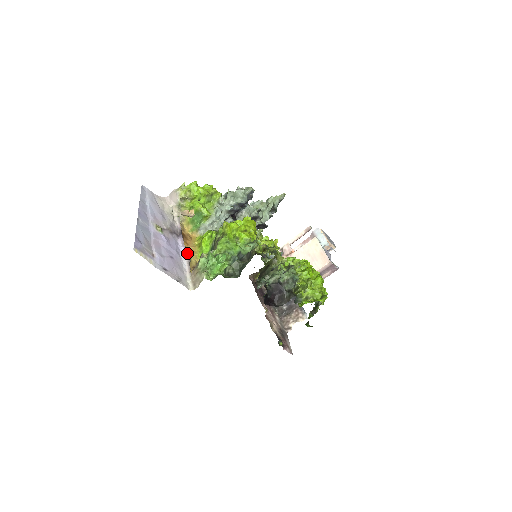
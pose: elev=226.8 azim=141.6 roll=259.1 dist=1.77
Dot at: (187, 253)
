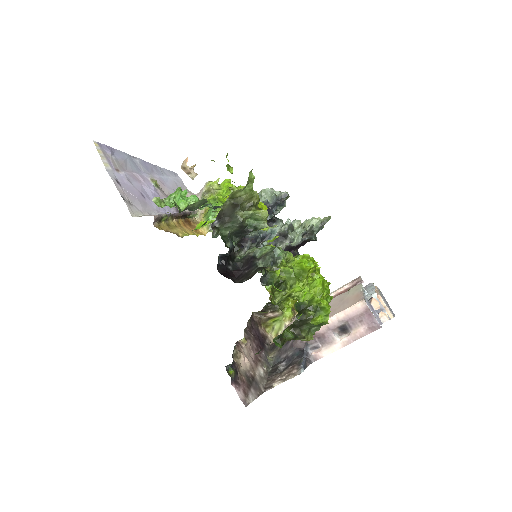
Dot at: (175, 224)
